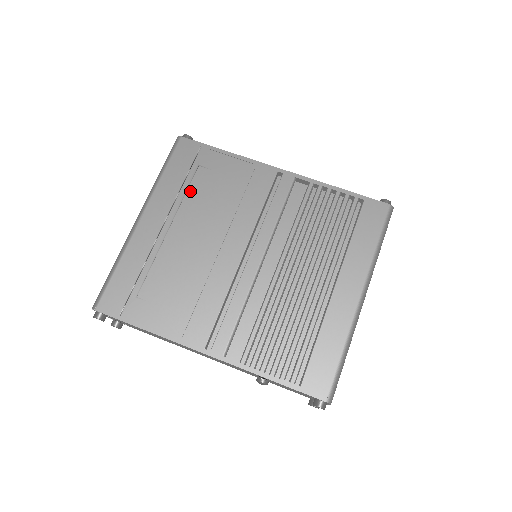
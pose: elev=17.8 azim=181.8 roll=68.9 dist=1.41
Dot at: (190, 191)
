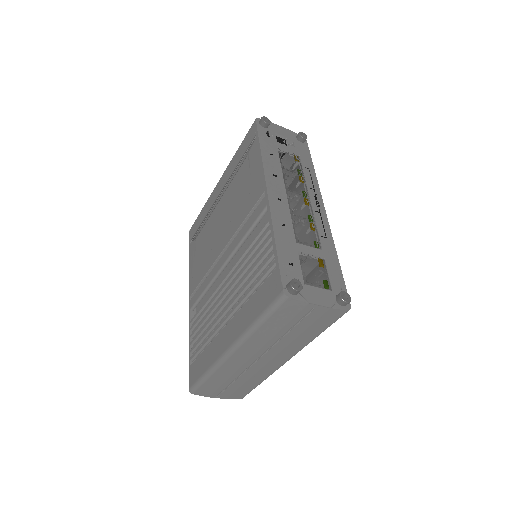
Dot at: (236, 176)
